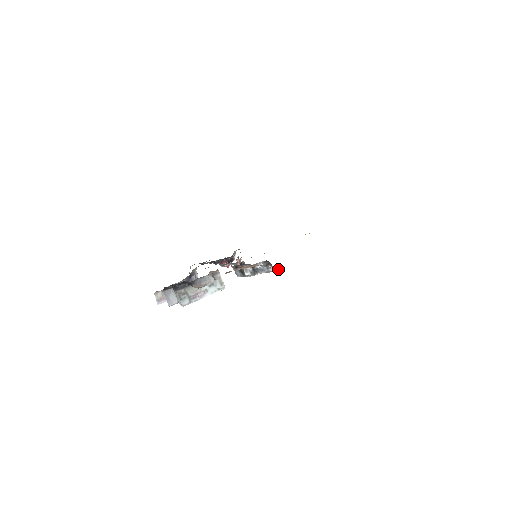
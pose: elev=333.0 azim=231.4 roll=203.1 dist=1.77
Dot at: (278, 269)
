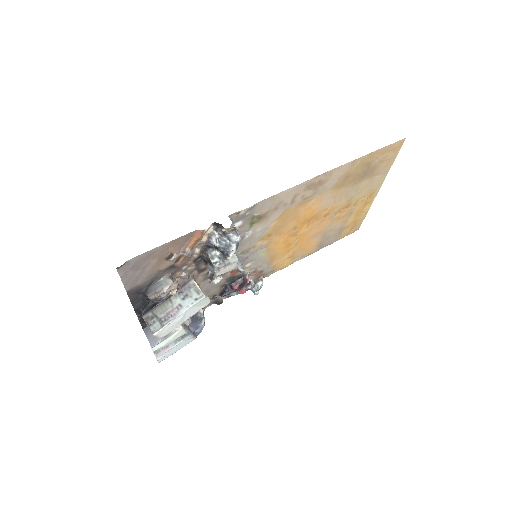
Dot at: (238, 231)
